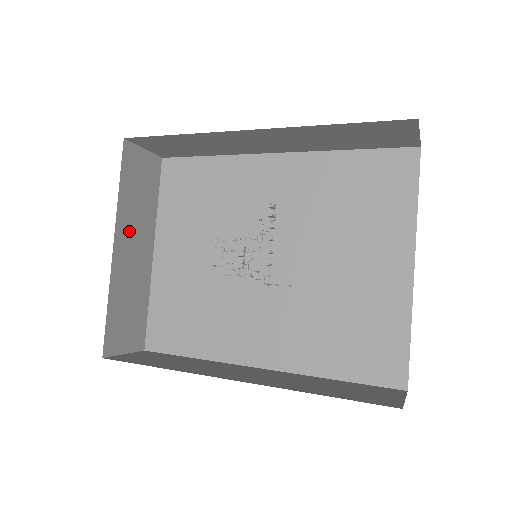
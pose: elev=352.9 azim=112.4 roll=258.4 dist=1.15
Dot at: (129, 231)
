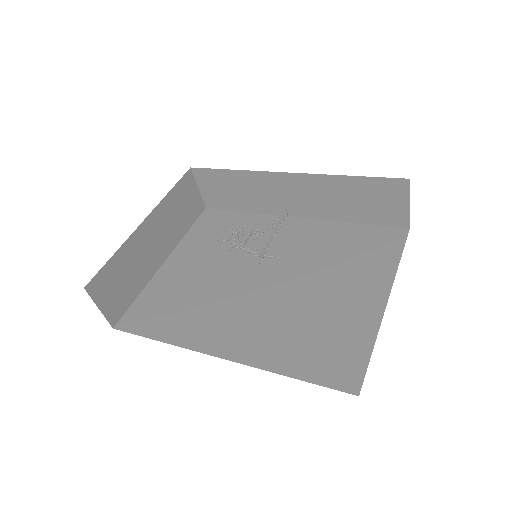
Dot at: (159, 225)
